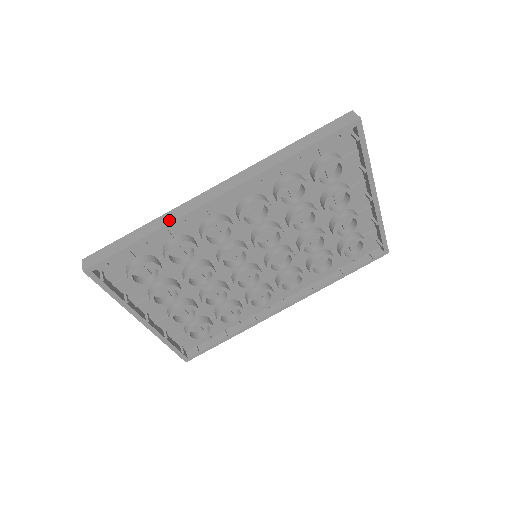
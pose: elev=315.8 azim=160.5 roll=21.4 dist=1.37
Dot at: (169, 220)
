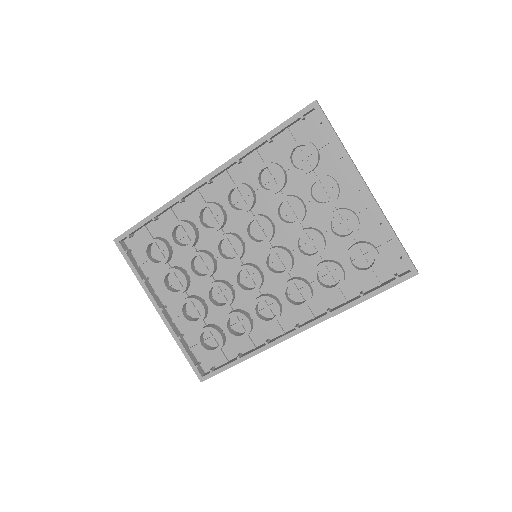
Dot at: (171, 200)
